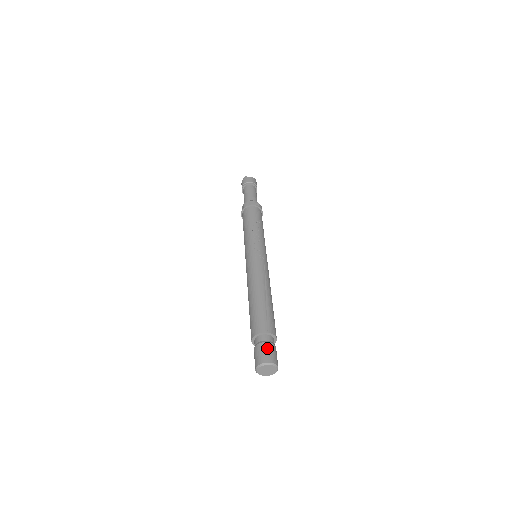
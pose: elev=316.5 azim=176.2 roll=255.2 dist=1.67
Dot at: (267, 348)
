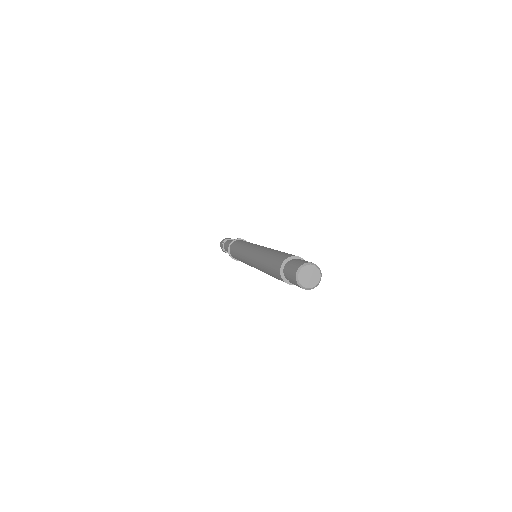
Dot at: occluded
